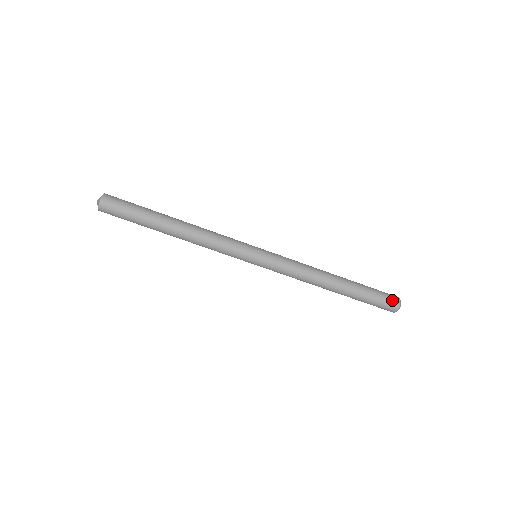
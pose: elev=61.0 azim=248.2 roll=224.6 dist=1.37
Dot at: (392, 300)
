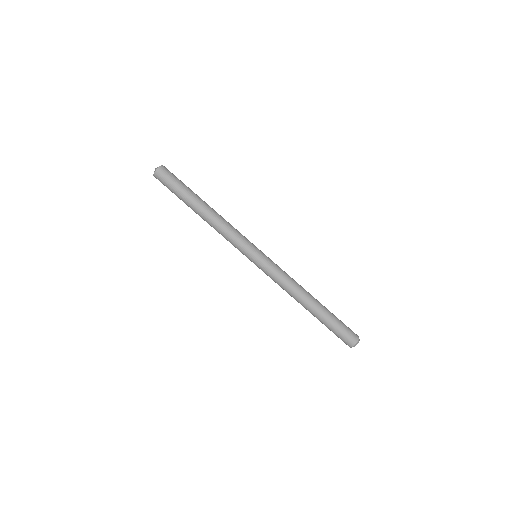
Dot at: (353, 332)
